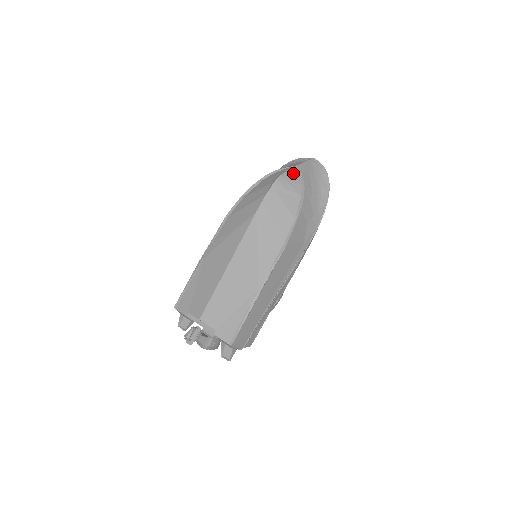
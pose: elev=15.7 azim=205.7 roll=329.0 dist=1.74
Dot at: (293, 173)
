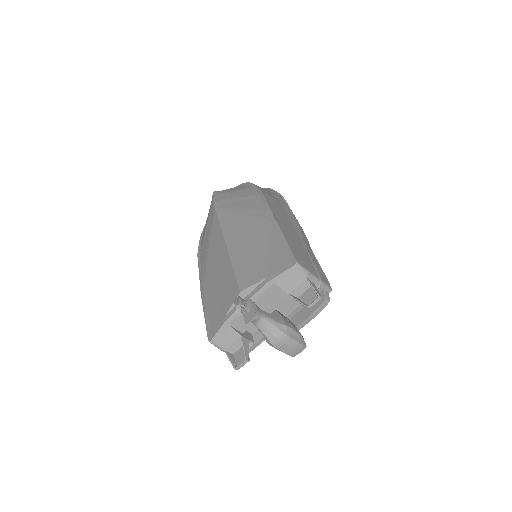
Dot at: occluded
